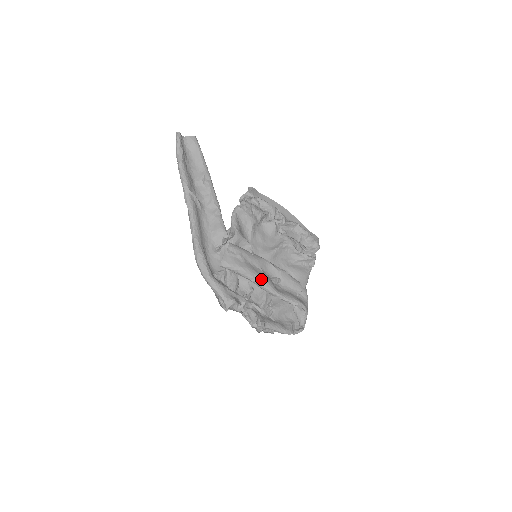
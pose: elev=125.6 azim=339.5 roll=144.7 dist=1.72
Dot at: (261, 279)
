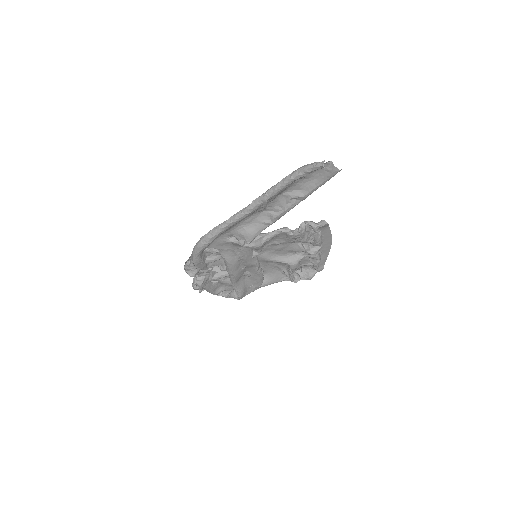
Dot at: (233, 275)
